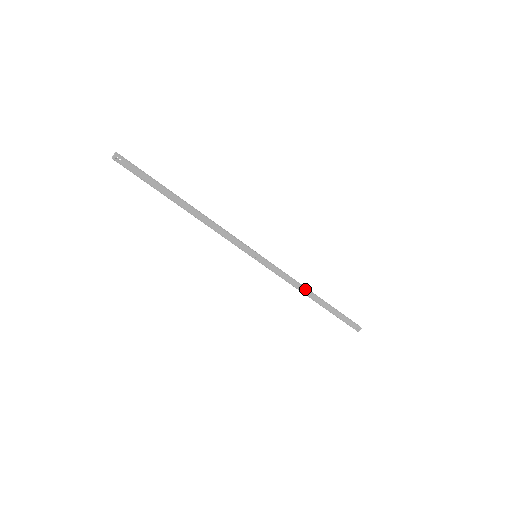
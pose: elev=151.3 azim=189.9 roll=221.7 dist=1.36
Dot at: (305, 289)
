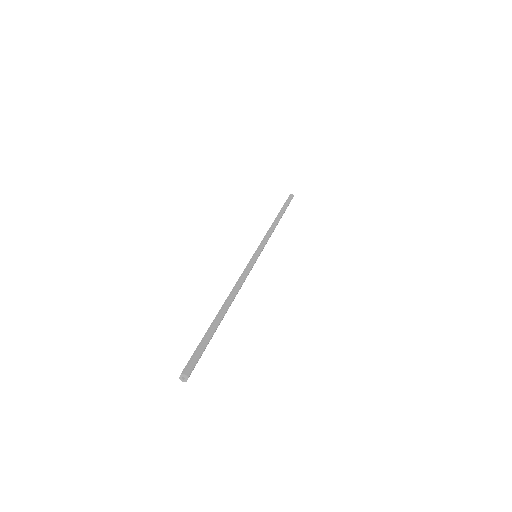
Dot at: occluded
